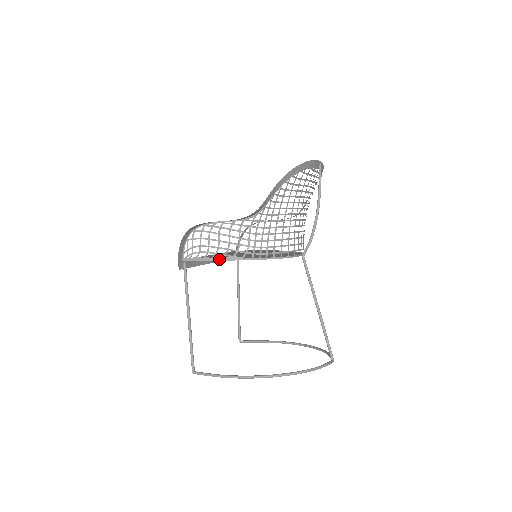
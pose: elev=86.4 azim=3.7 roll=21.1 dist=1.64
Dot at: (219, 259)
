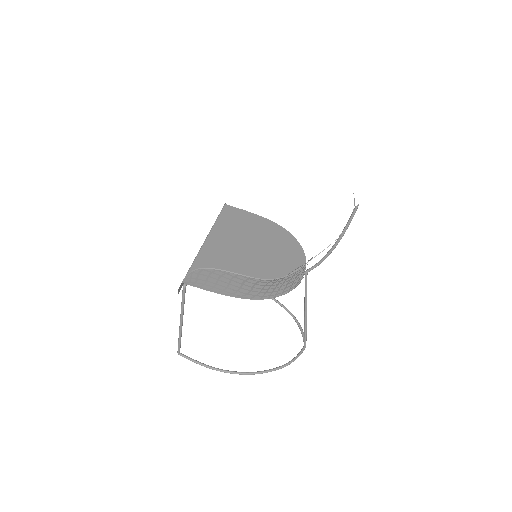
Dot at: (225, 295)
